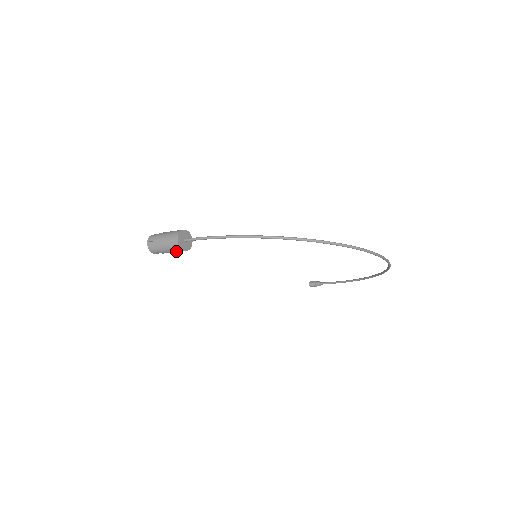
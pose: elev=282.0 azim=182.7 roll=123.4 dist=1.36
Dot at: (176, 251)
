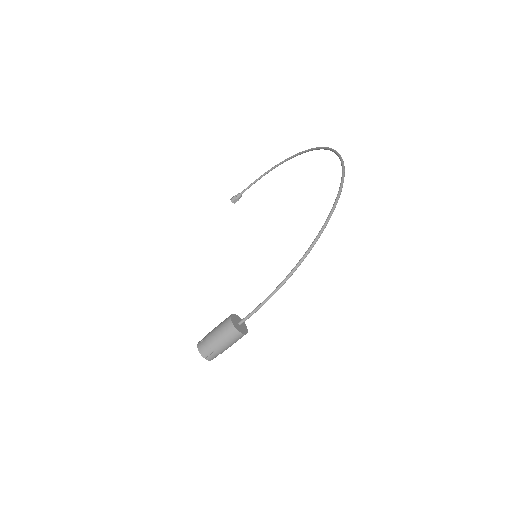
Dot at: occluded
